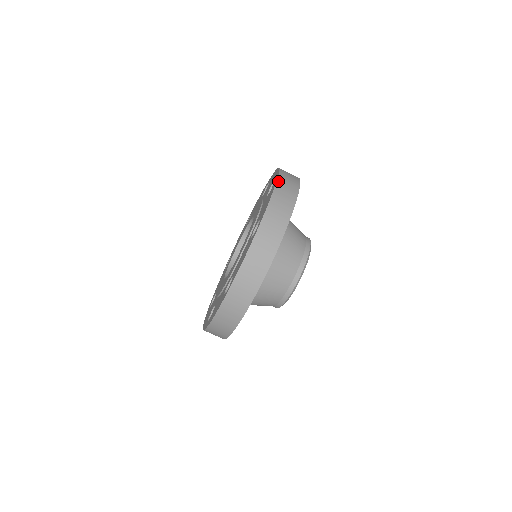
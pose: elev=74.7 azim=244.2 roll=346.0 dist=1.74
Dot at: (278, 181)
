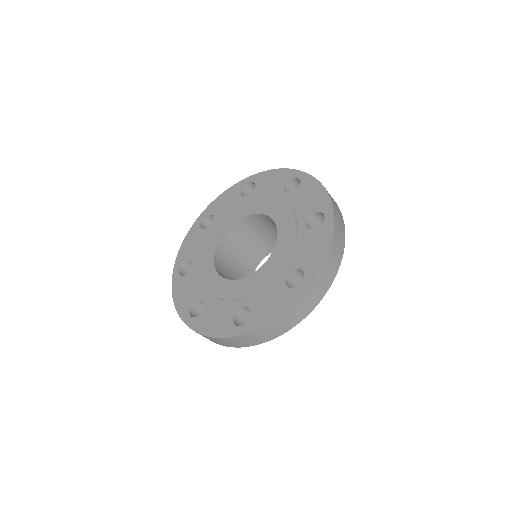
Dot at: (294, 306)
